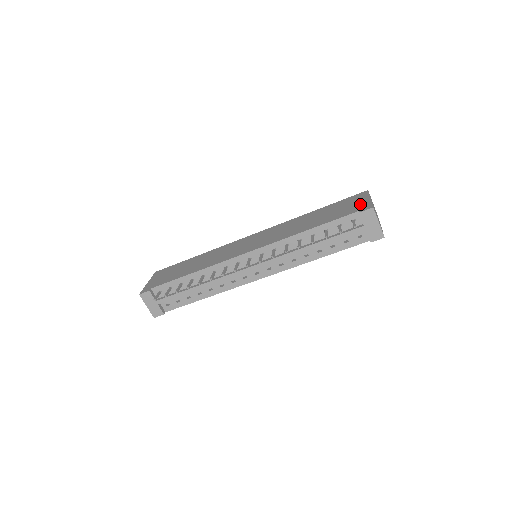
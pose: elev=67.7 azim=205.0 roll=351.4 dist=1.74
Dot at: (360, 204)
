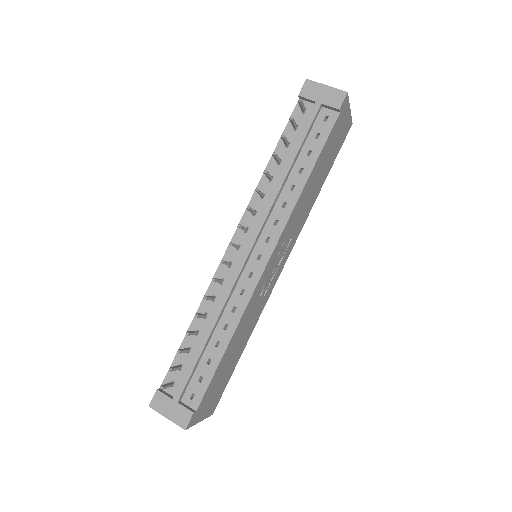
Dot at: occluded
